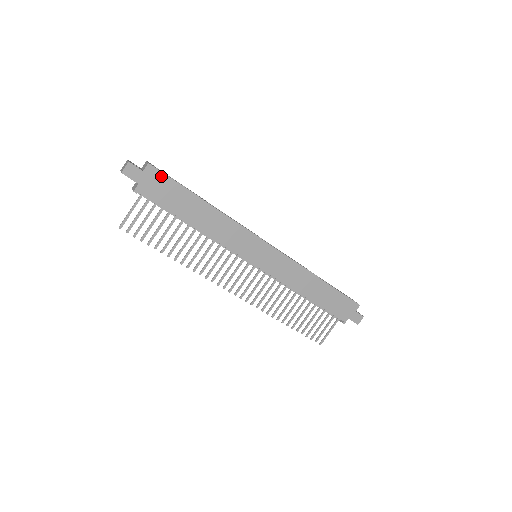
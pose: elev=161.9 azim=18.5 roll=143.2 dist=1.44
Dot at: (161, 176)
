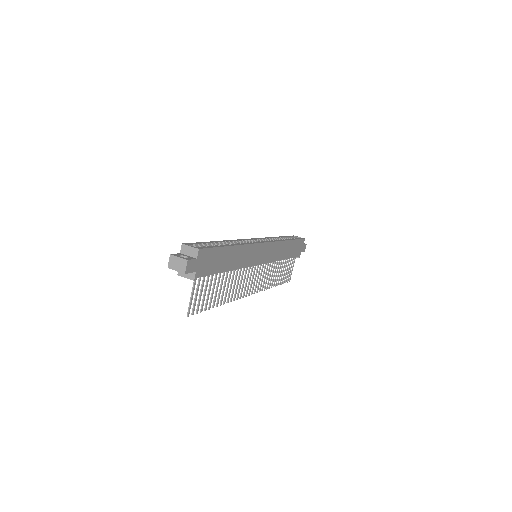
Dot at: (207, 252)
